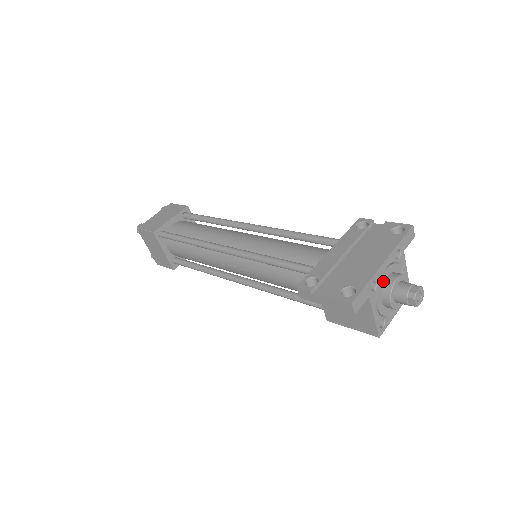
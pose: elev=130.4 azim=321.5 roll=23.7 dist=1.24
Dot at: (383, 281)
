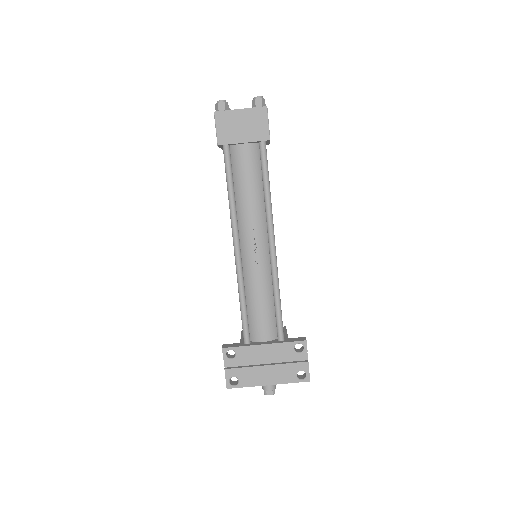
Dot at: occluded
